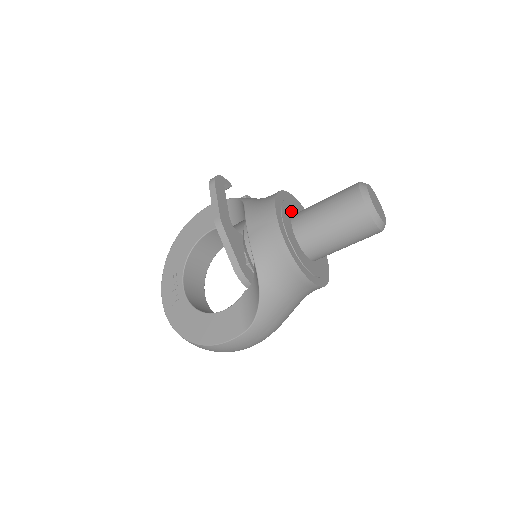
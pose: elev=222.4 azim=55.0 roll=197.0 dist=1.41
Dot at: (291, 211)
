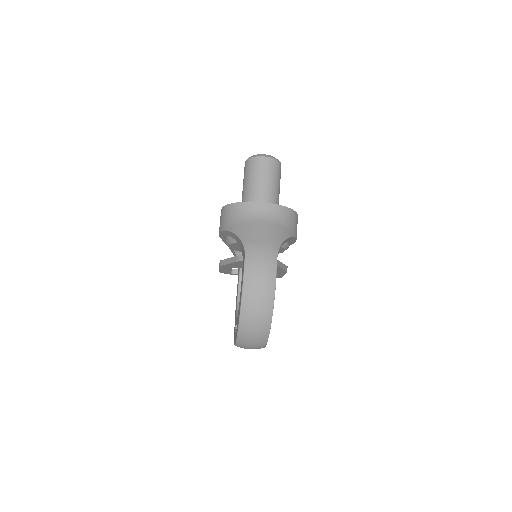
Dot at: occluded
